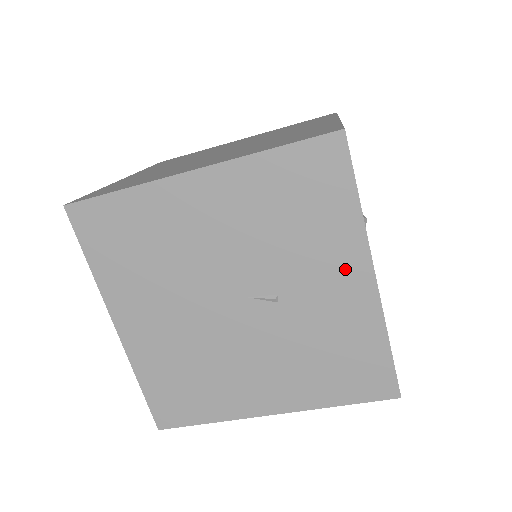
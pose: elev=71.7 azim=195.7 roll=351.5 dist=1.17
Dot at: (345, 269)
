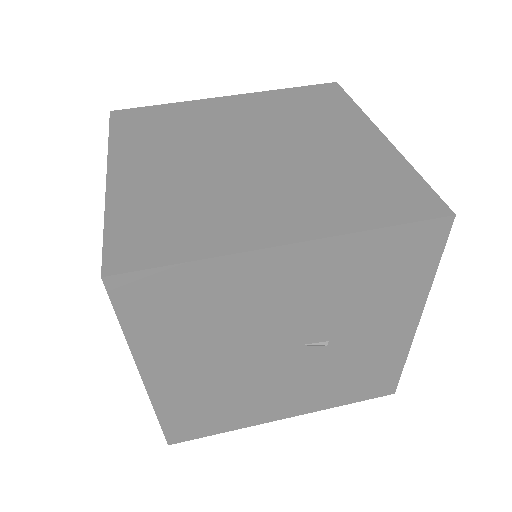
Dot at: (397, 319)
